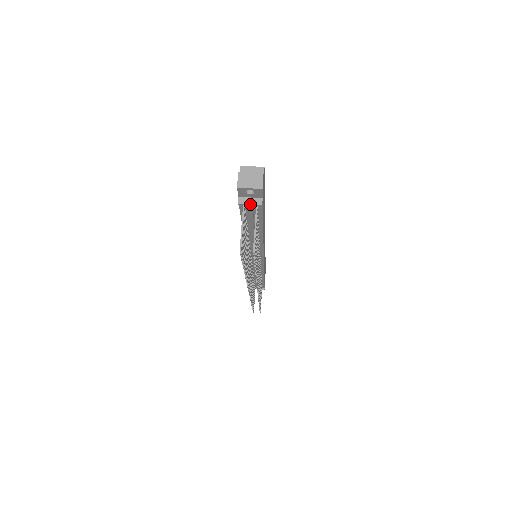
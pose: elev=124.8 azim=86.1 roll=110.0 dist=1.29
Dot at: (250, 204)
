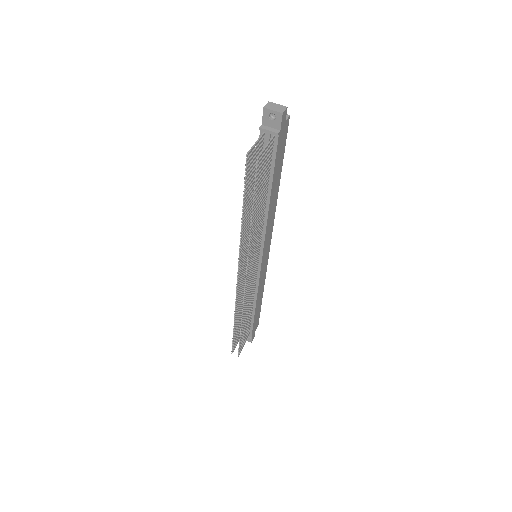
Dot at: (269, 131)
